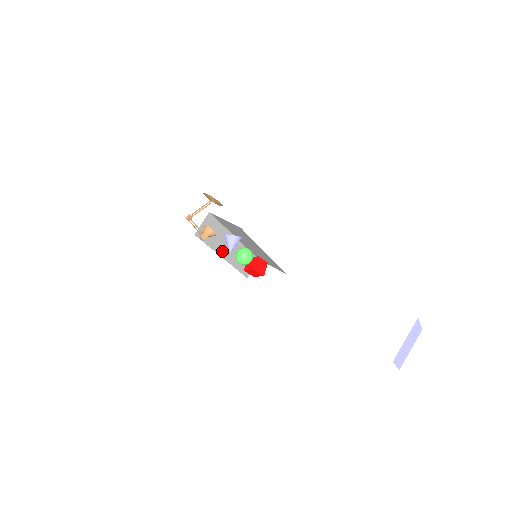
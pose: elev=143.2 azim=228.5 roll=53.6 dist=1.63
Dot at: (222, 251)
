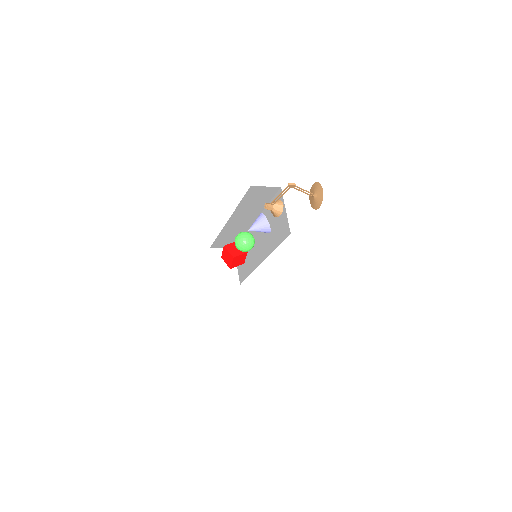
Dot at: (236, 216)
